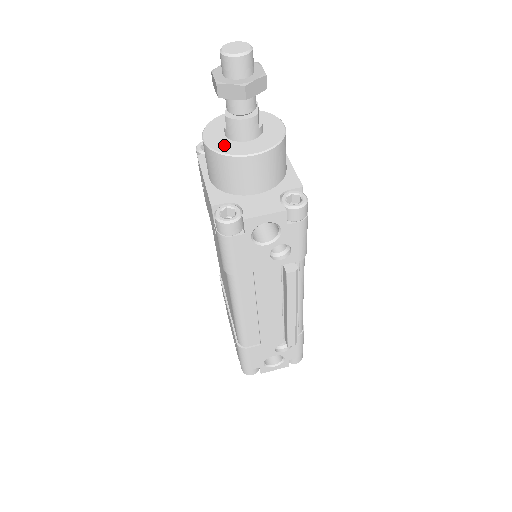
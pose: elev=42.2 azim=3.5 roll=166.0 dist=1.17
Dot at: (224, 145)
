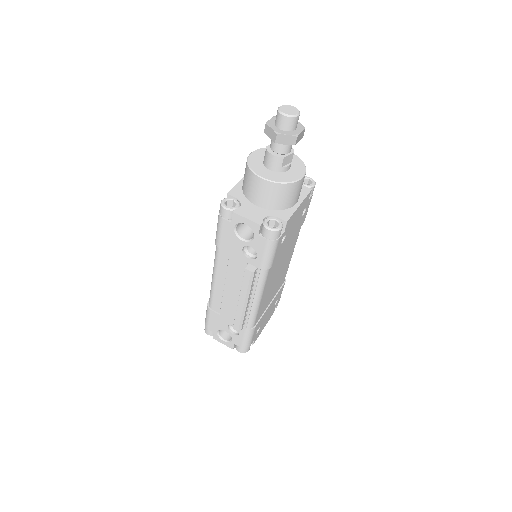
Dot at: (256, 163)
